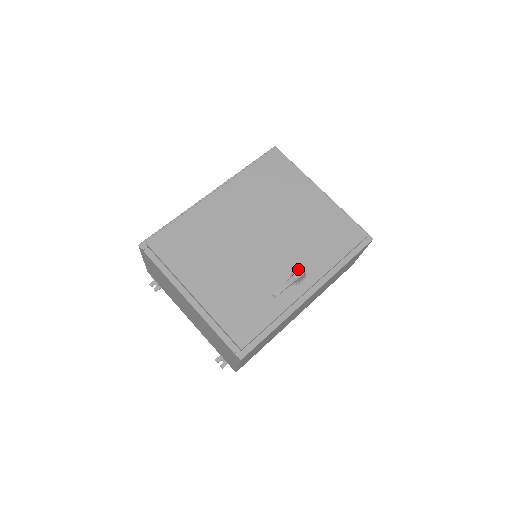
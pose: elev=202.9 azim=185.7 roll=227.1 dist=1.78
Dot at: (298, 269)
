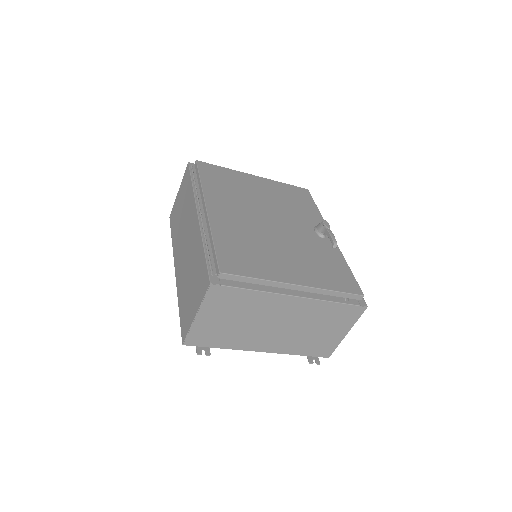
Dot at: (322, 221)
